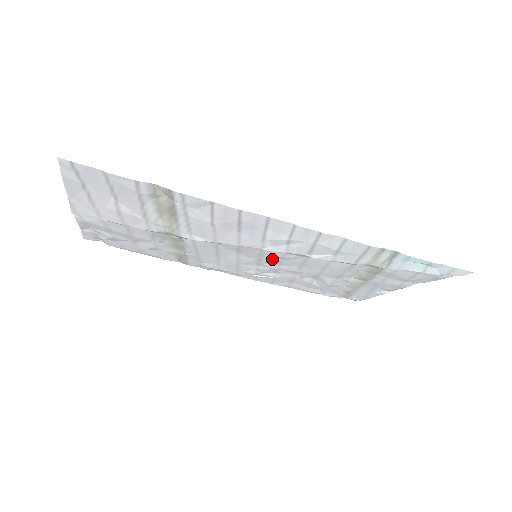
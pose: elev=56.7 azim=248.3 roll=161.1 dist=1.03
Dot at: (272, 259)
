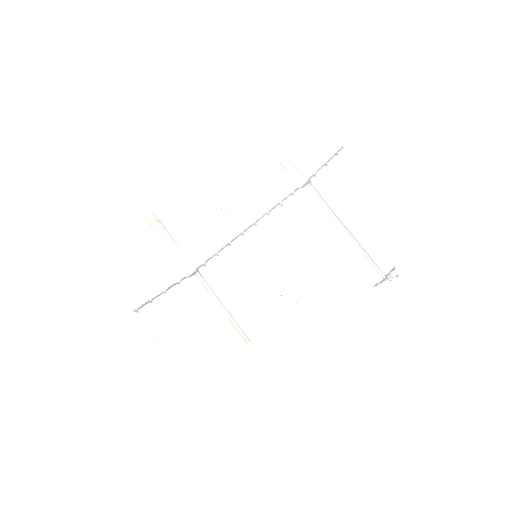
Dot at: (266, 249)
